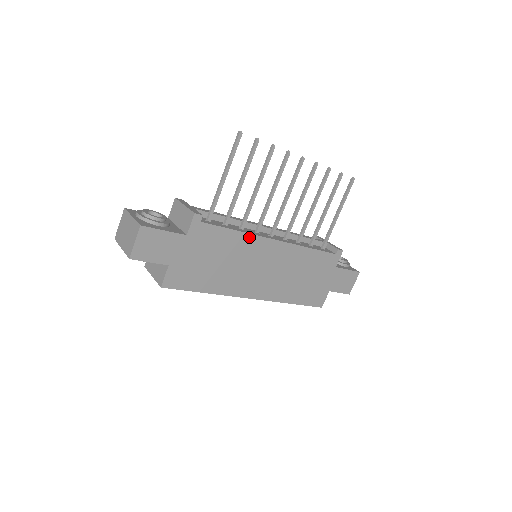
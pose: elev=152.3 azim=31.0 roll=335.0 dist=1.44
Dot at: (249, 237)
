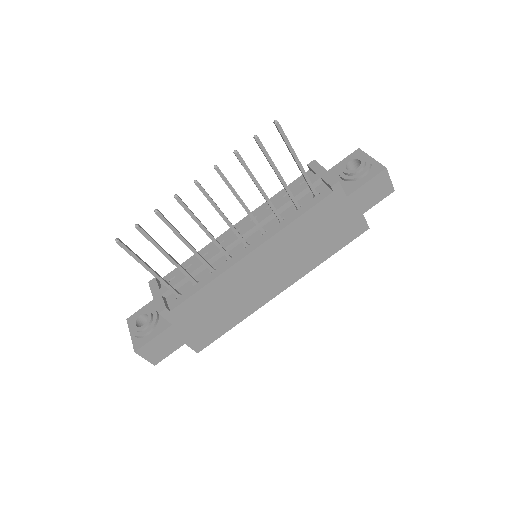
Dot at: (223, 276)
